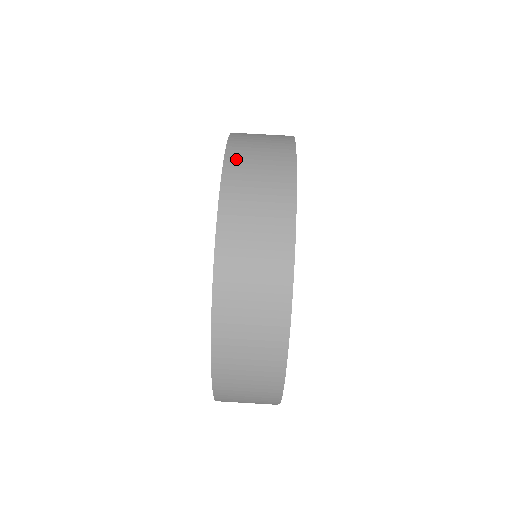
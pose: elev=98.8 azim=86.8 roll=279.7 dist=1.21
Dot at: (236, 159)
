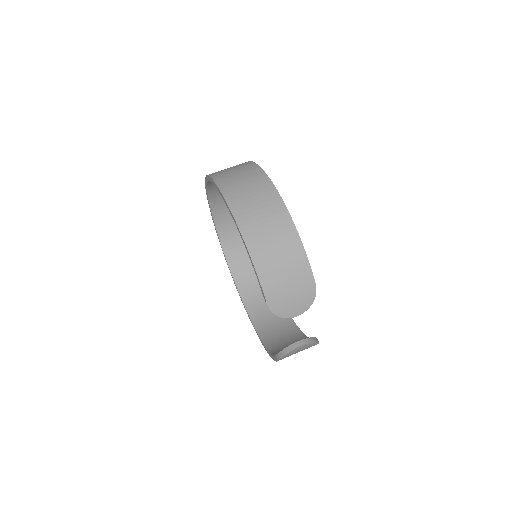
Dot at: occluded
